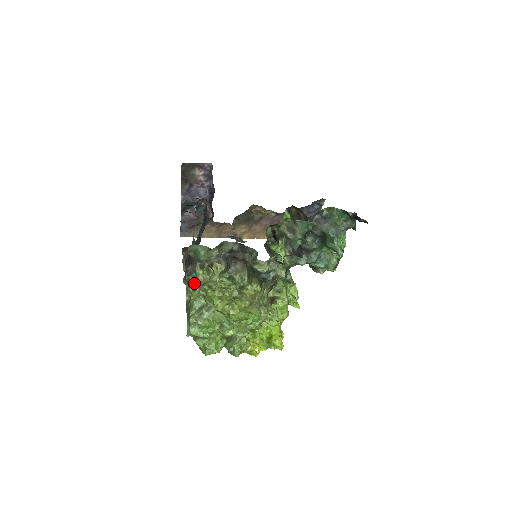
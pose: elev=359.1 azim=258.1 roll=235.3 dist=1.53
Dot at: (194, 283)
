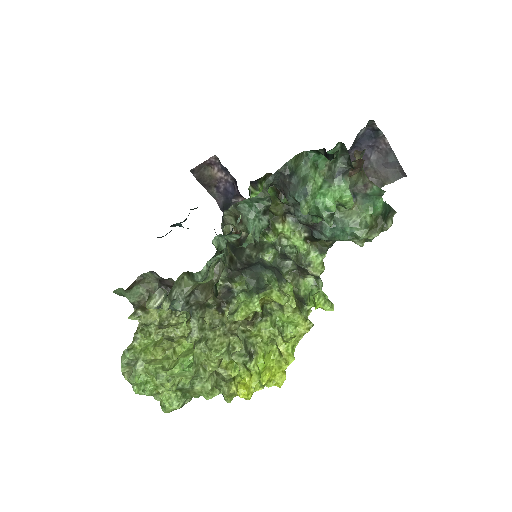
Dot at: occluded
